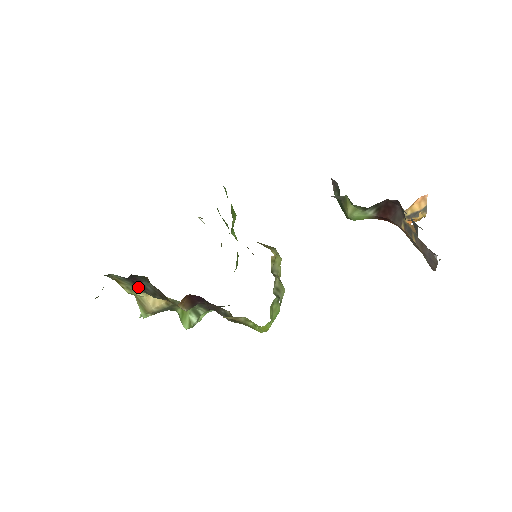
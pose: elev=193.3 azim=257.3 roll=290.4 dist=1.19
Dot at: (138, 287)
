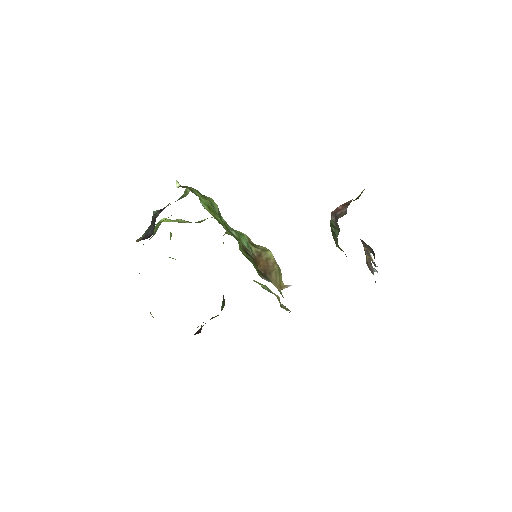
Dot at: occluded
